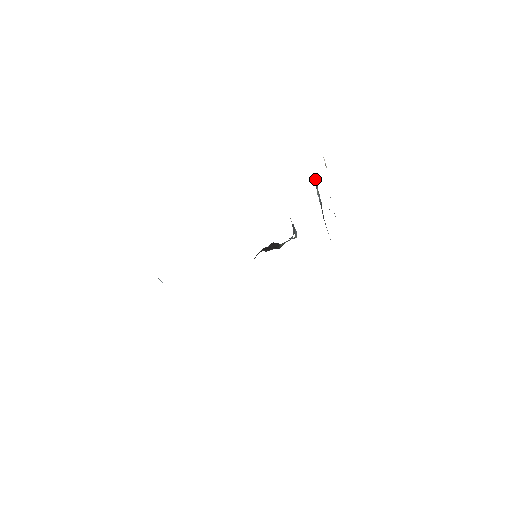
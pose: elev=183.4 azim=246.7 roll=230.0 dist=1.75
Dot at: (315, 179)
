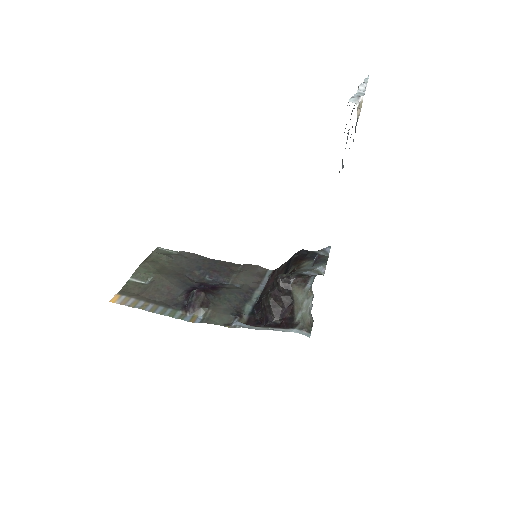
Dot at: occluded
